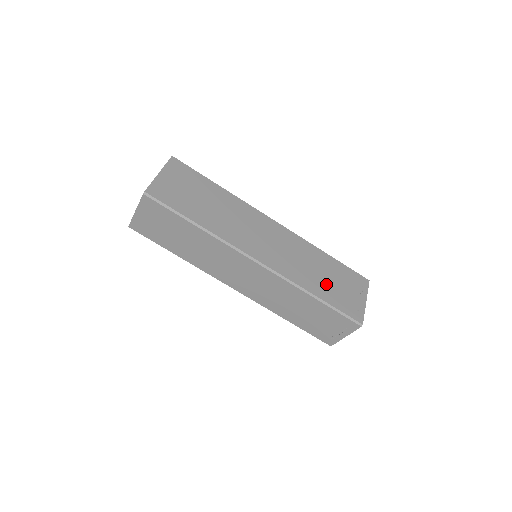
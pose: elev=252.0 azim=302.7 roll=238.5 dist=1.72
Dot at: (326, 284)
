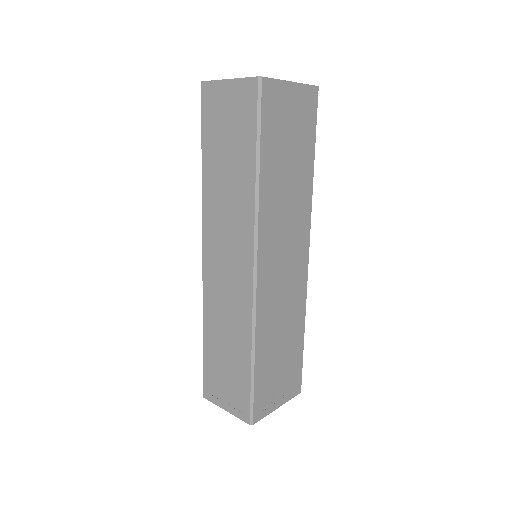
Dot at: (273, 356)
